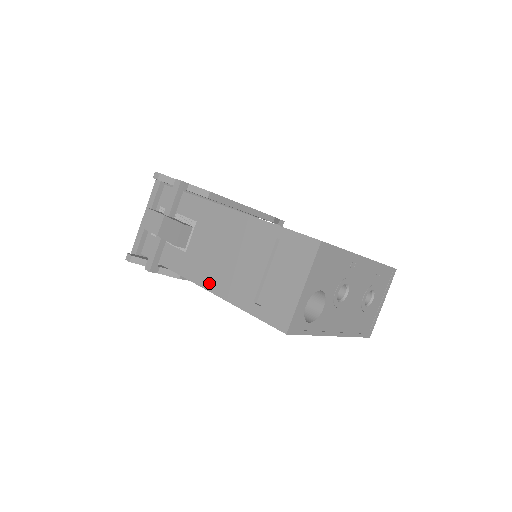
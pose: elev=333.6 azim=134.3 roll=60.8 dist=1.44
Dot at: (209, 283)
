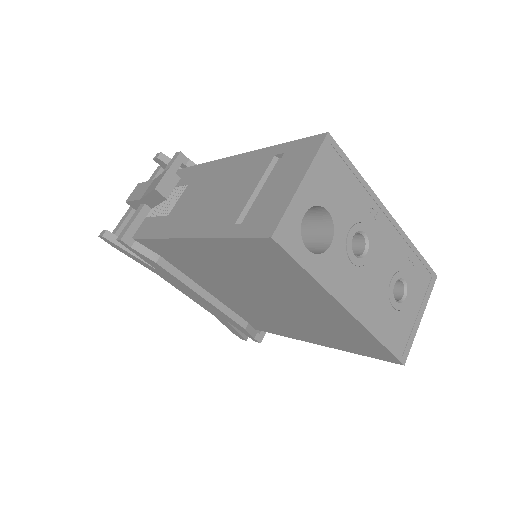
Dot at: (186, 230)
